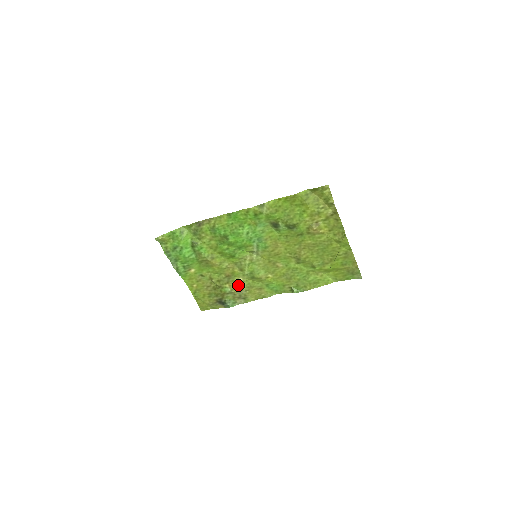
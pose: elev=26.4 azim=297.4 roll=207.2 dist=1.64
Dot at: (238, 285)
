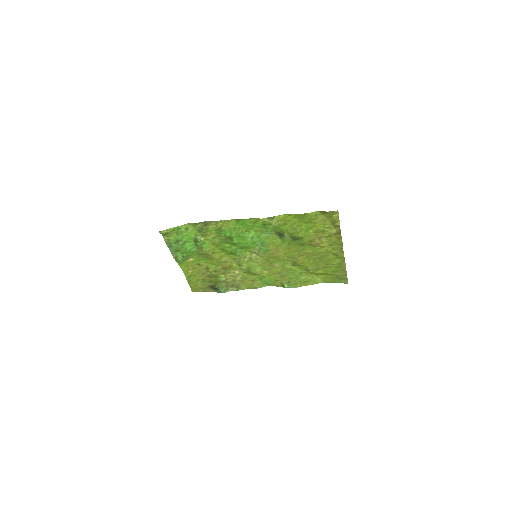
Dot at: (233, 276)
